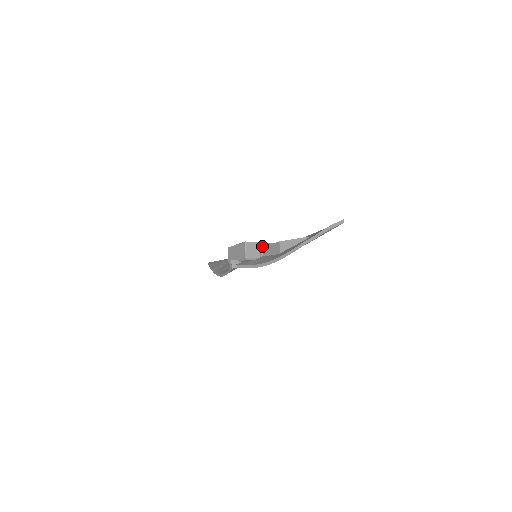
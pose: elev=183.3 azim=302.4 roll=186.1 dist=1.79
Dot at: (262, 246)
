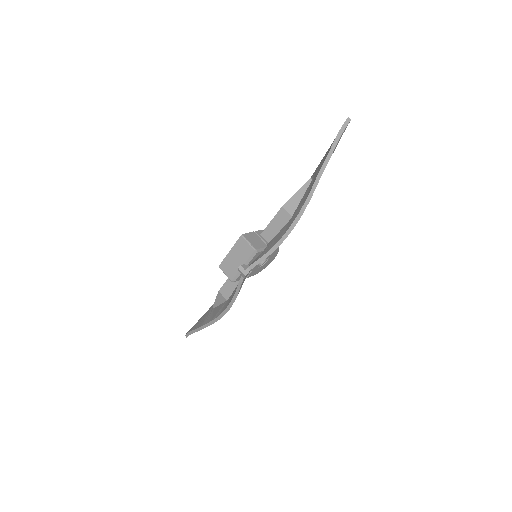
Dot at: (260, 234)
